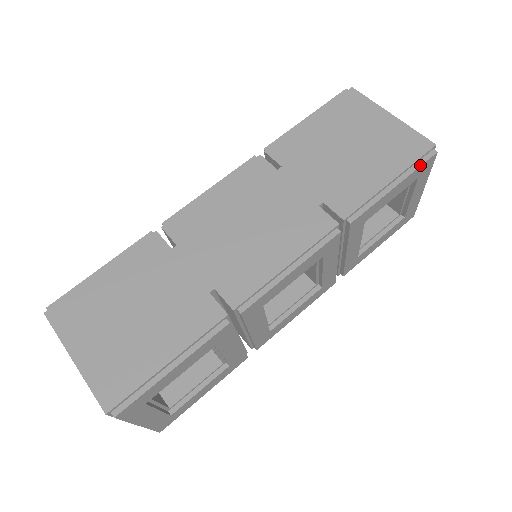
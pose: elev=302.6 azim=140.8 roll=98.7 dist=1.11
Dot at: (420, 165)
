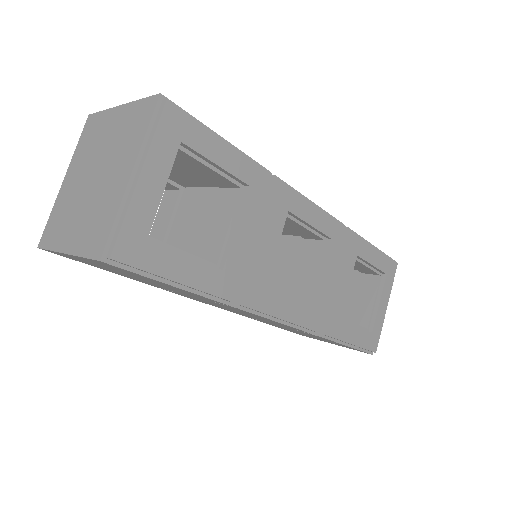
Dot at: (389, 257)
